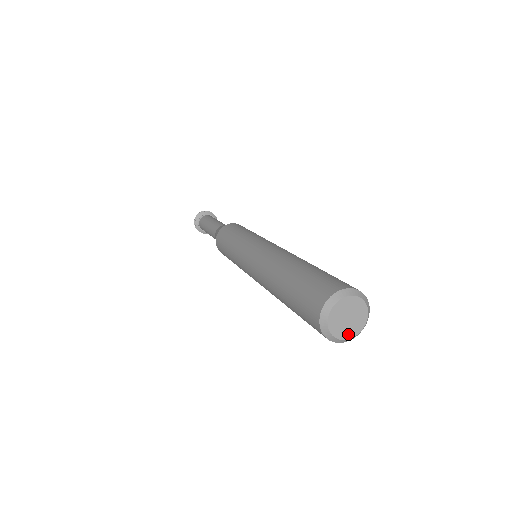
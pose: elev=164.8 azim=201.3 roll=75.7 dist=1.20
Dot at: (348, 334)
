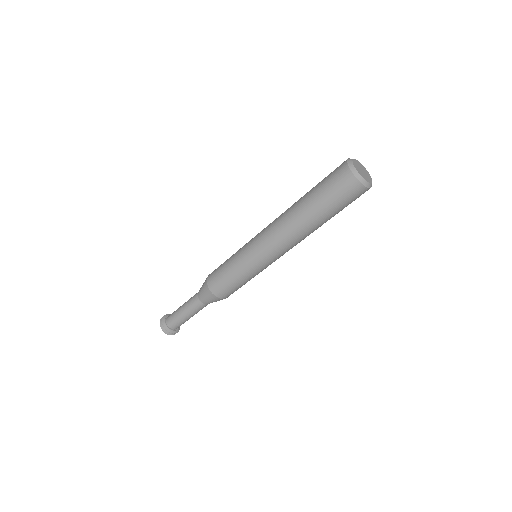
Dot at: (365, 178)
